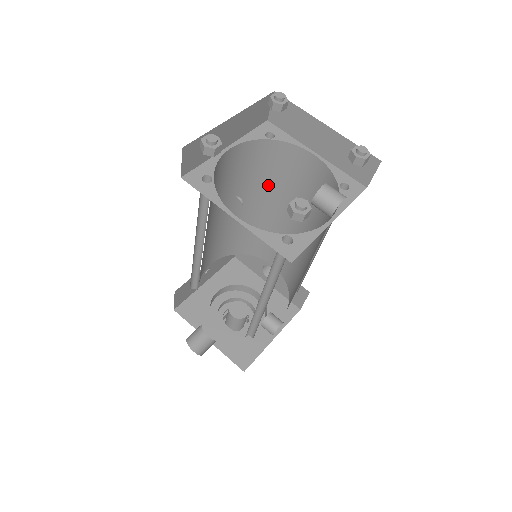
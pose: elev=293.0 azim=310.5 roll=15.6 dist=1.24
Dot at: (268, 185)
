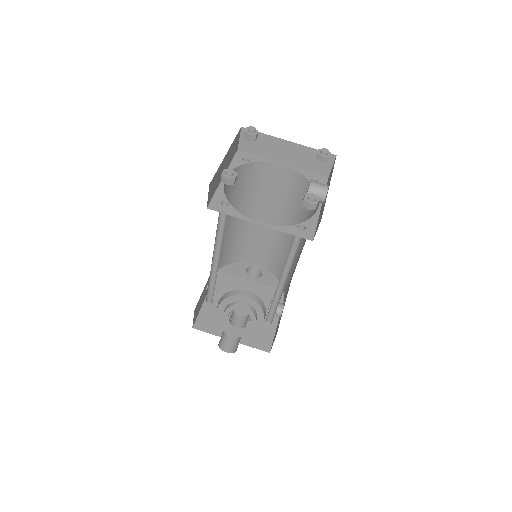
Dot at: (248, 199)
